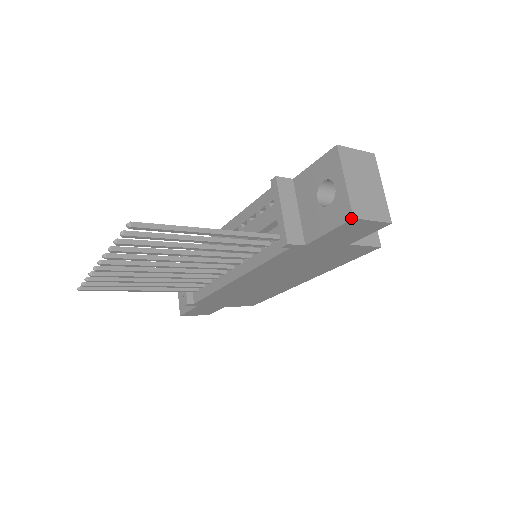
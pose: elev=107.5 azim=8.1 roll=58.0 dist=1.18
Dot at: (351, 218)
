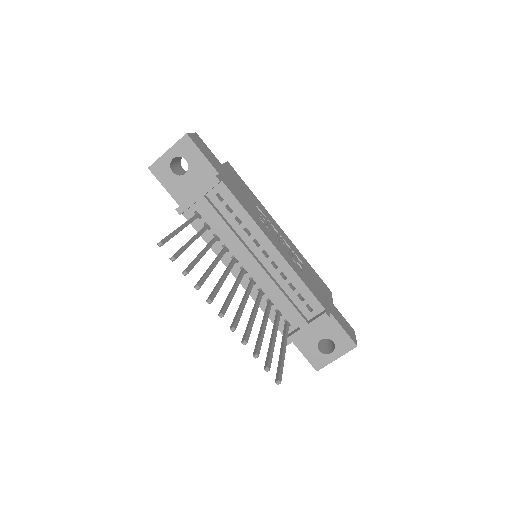
Dot at: (317, 370)
